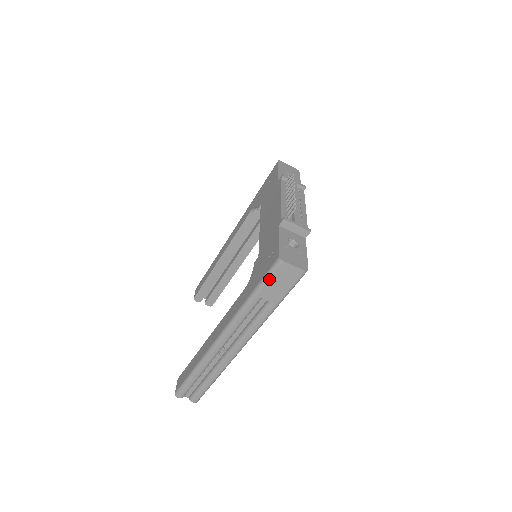
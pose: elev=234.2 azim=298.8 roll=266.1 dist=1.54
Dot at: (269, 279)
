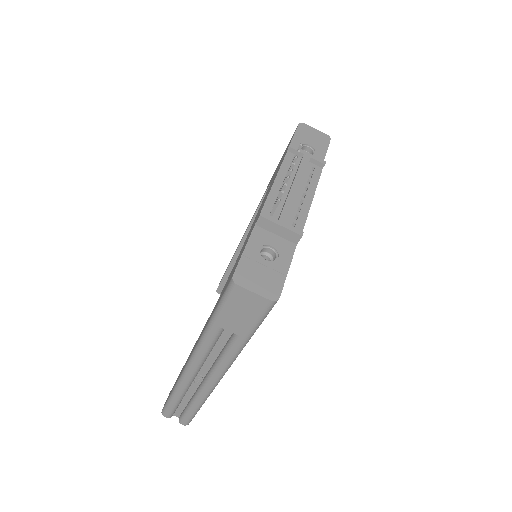
Dot at: (225, 306)
